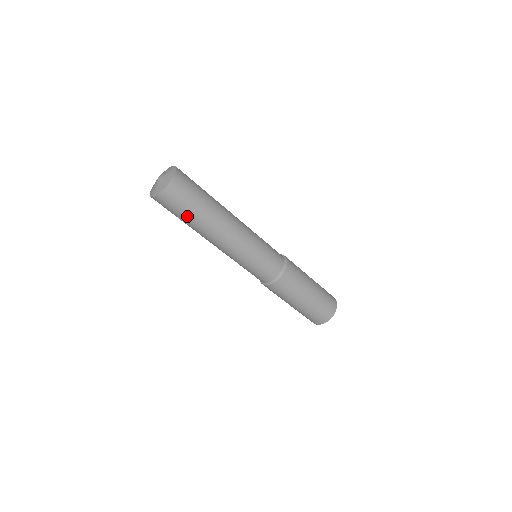
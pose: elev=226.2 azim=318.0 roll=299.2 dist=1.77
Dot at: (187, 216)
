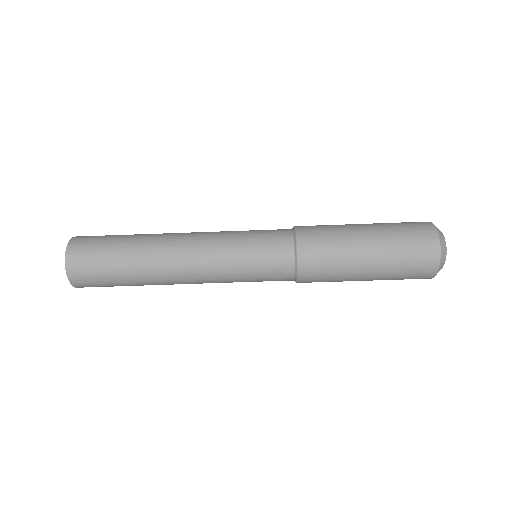
Dot at: occluded
